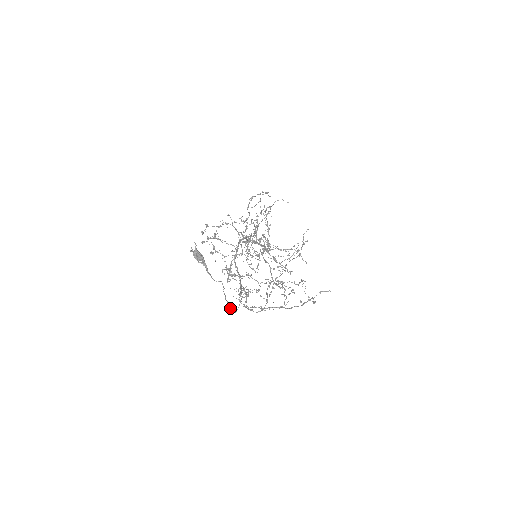
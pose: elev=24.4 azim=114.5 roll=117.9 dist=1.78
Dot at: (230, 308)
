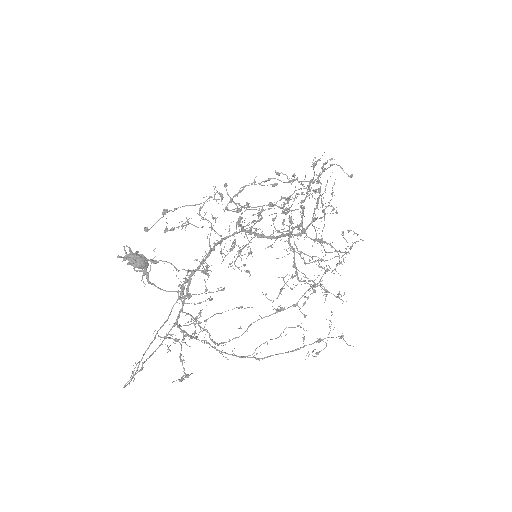
Dot at: (139, 362)
